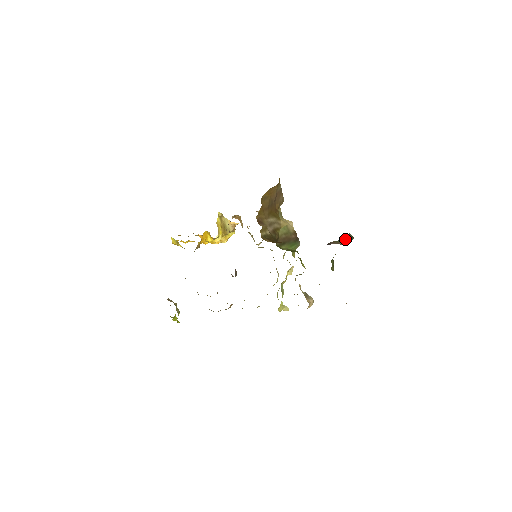
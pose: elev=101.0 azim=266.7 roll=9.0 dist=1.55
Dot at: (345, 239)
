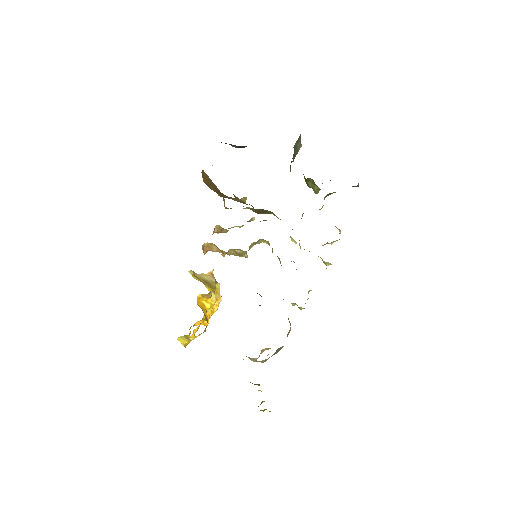
Dot at: (296, 149)
